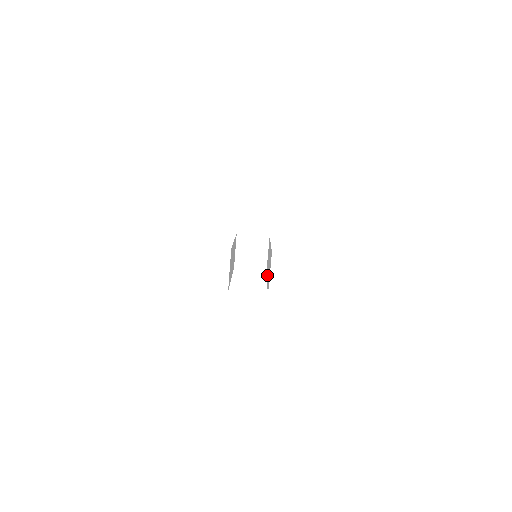
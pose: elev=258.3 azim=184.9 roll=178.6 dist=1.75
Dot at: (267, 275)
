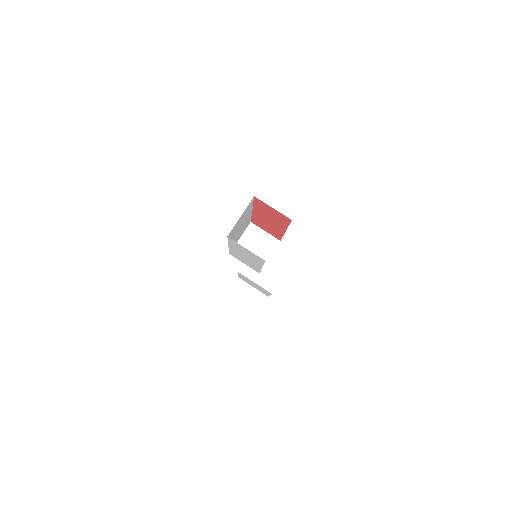
Dot at: occluded
